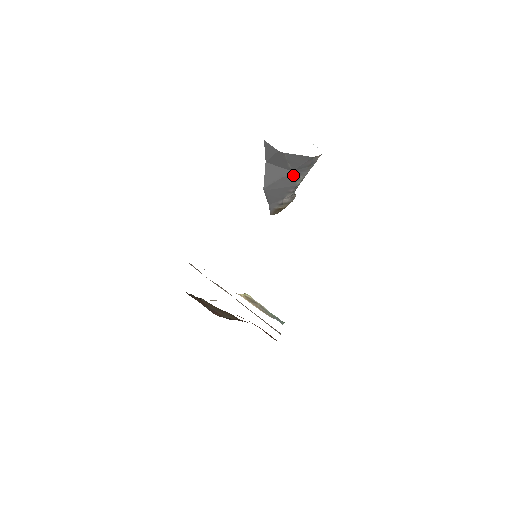
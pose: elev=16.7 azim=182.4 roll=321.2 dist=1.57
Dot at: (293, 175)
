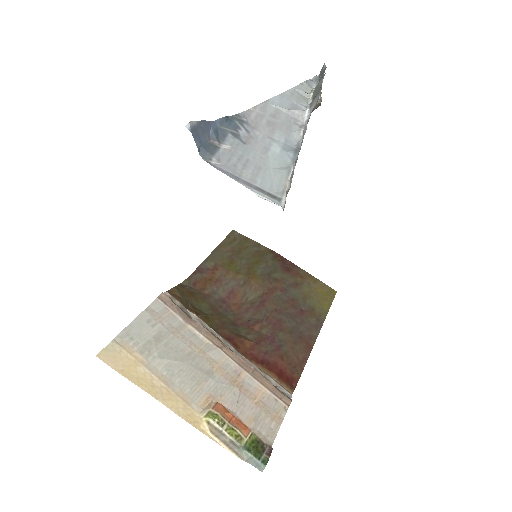
Dot at: occluded
